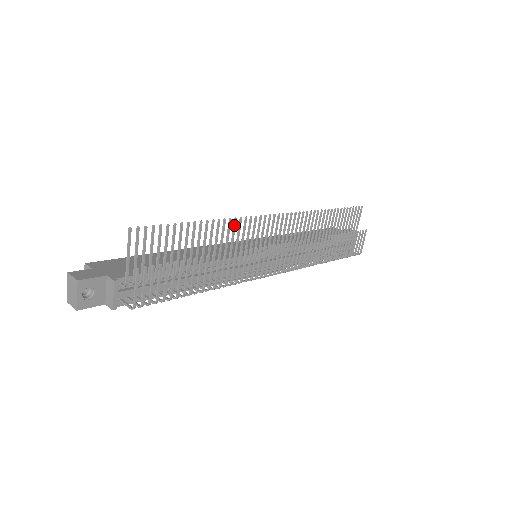
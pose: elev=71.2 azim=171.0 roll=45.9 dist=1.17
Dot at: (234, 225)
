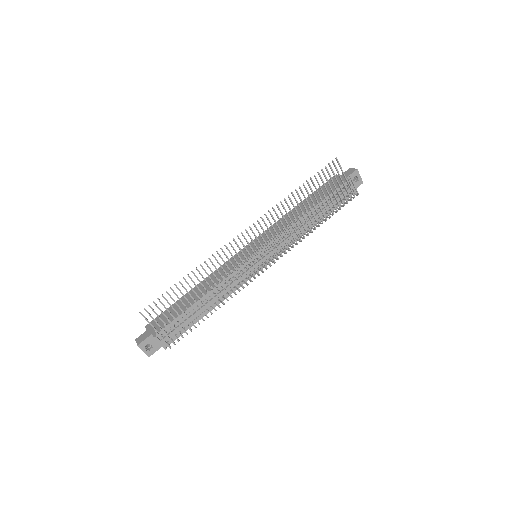
Dot at: (211, 262)
